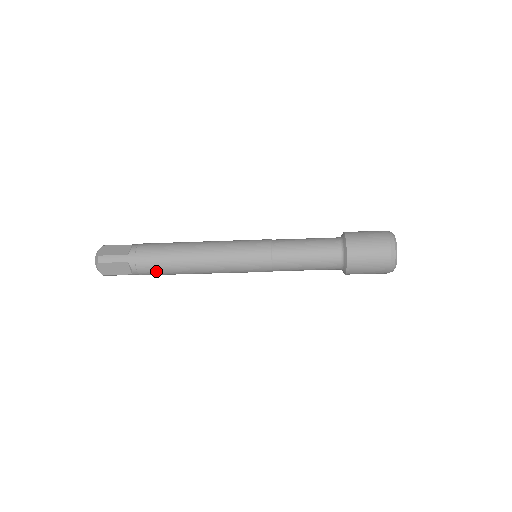
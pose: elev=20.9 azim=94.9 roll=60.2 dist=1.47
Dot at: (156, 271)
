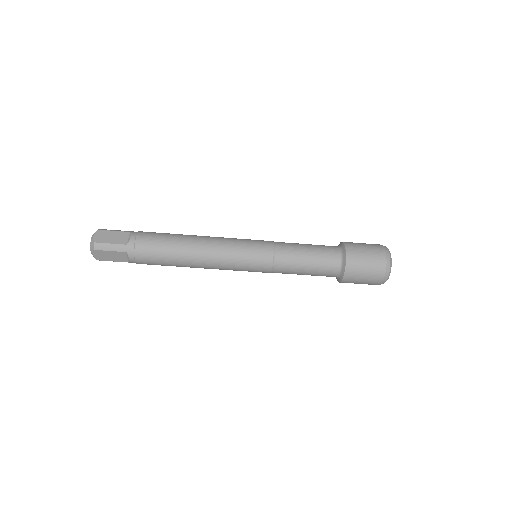
Dot at: (155, 263)
